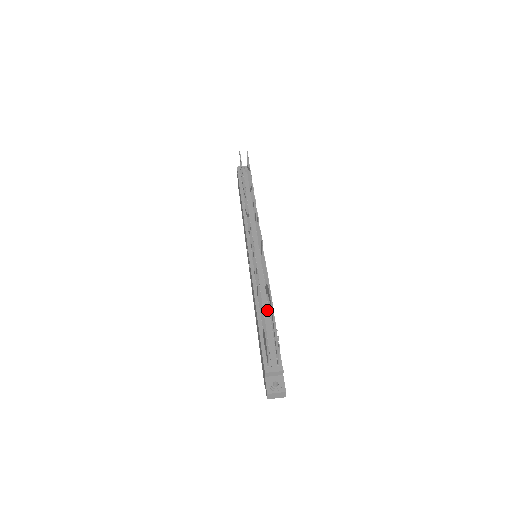
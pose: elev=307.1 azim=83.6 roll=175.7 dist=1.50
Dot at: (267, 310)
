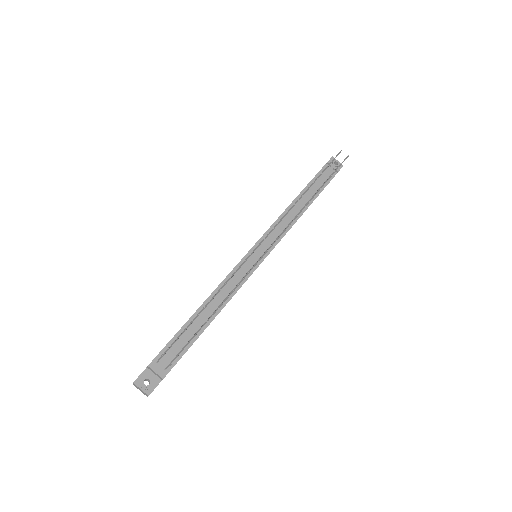
Dot at: (209, 314)
